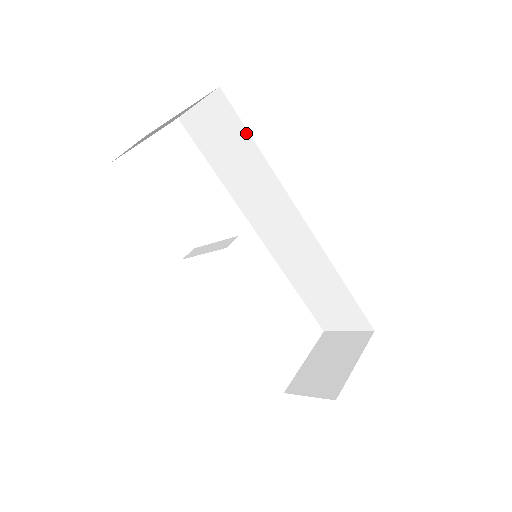
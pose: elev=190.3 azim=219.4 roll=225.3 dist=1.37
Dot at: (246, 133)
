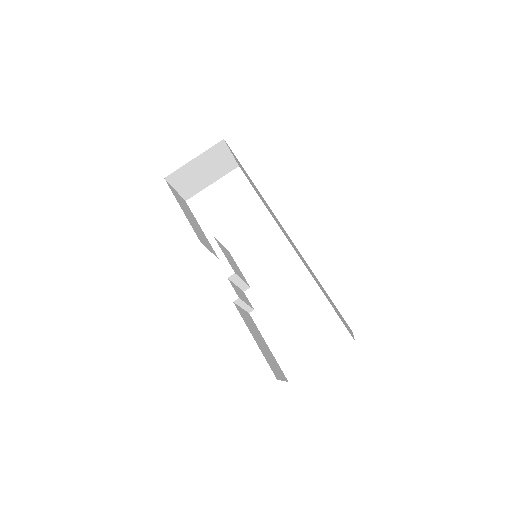
Dot at: (241, 165)
